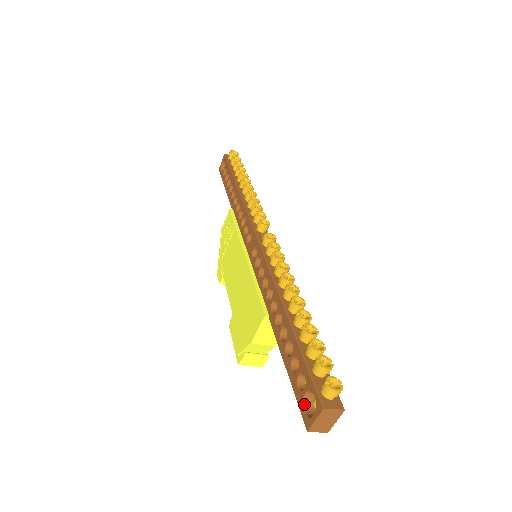
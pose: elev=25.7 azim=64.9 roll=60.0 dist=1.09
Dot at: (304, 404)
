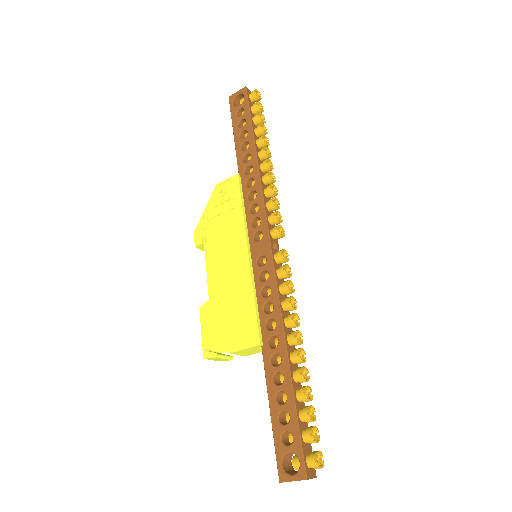
Dot at: (283, 458)
